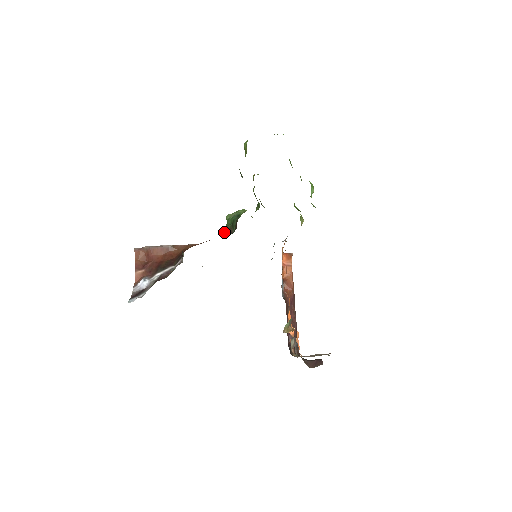
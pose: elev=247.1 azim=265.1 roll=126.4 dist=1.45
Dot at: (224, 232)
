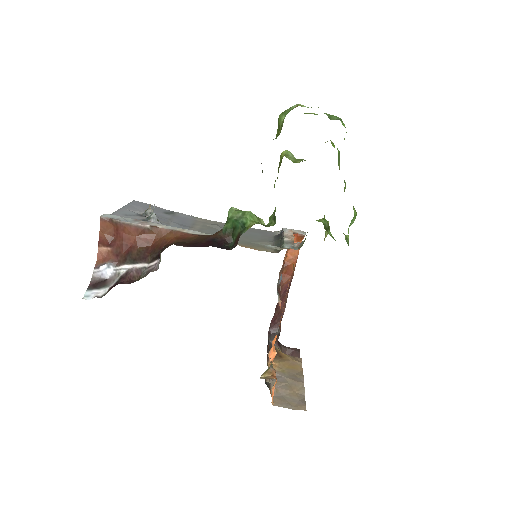
Dot at: (220, 237)
